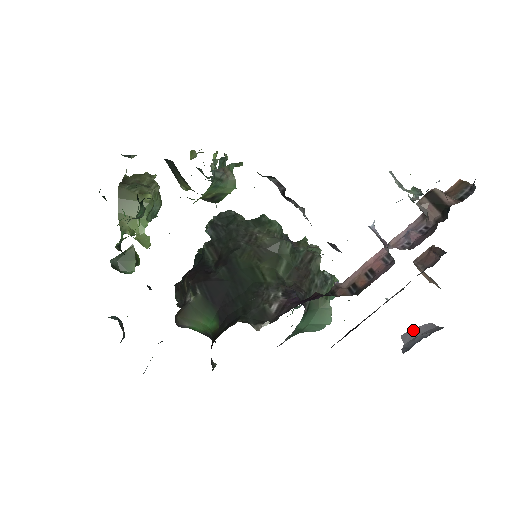
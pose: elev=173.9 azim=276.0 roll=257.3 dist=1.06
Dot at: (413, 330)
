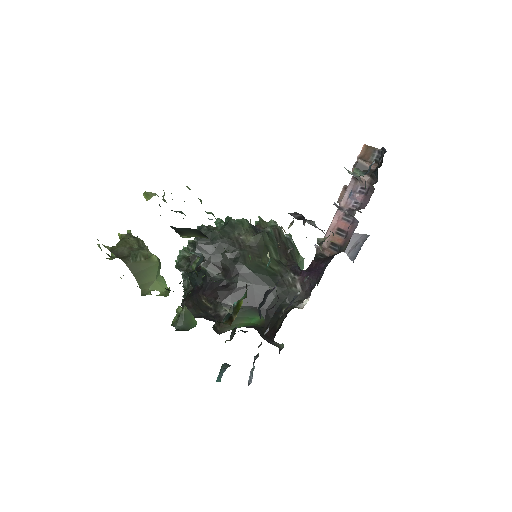
Dot at: occluded
